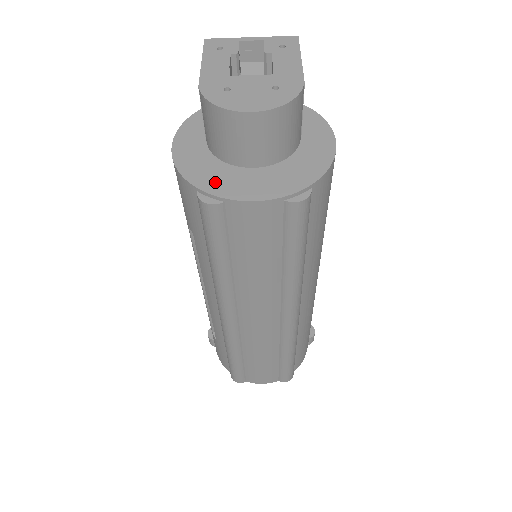
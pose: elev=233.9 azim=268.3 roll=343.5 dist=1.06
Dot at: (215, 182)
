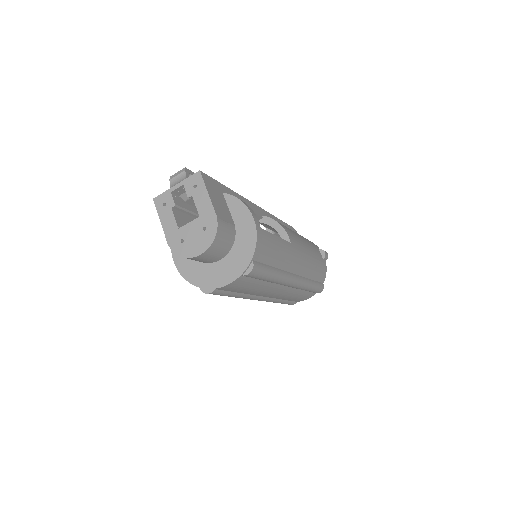
Dot at: (205, 279)
